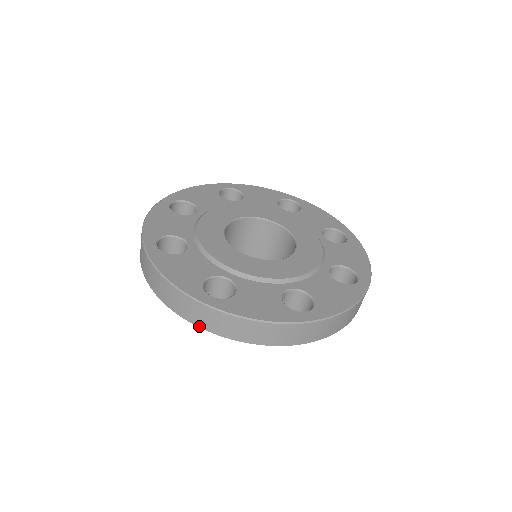
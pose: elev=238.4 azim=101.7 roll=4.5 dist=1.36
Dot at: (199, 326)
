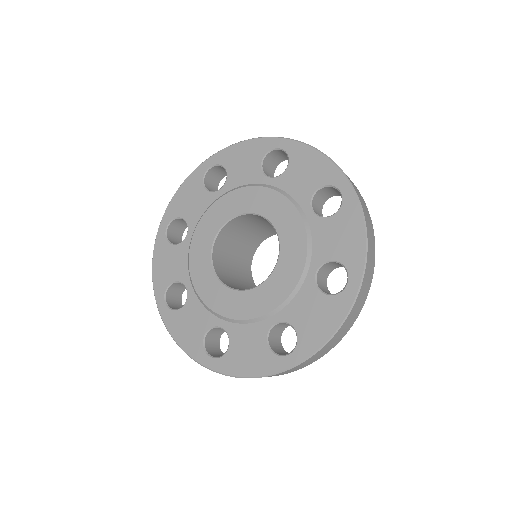
Dot at: occluded
